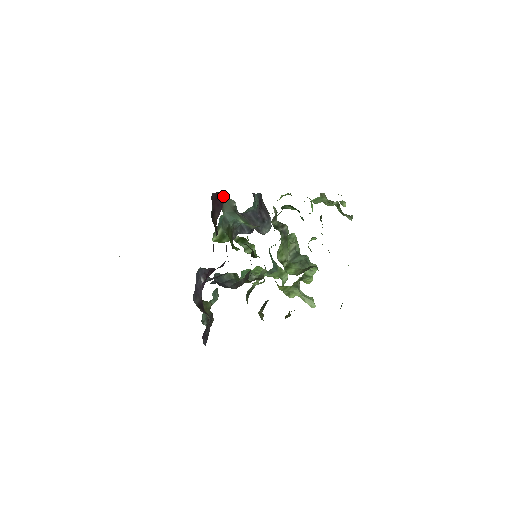
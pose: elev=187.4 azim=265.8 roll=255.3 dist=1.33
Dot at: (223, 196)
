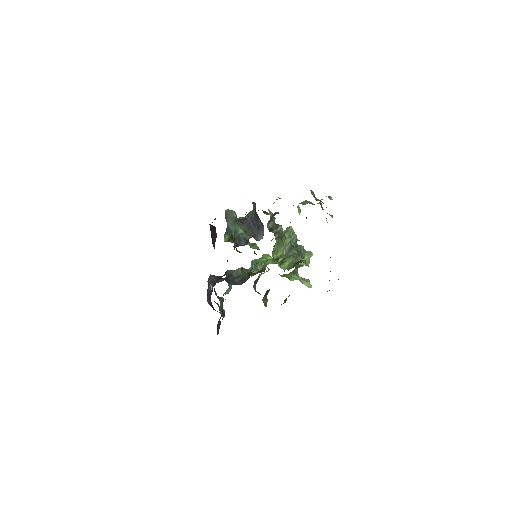
Dot at: occluded
